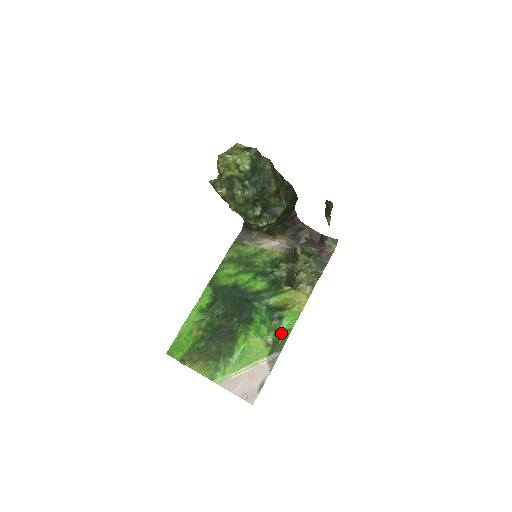
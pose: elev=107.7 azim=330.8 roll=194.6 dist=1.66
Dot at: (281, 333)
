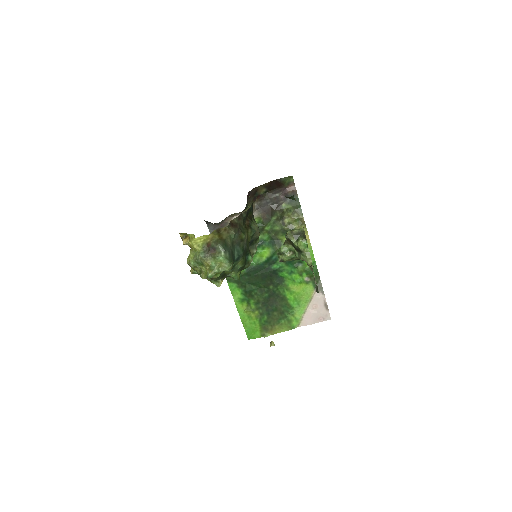
Dot at: (310, 270)
